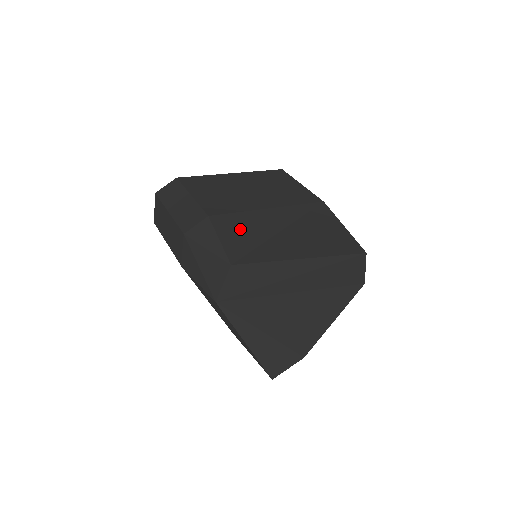
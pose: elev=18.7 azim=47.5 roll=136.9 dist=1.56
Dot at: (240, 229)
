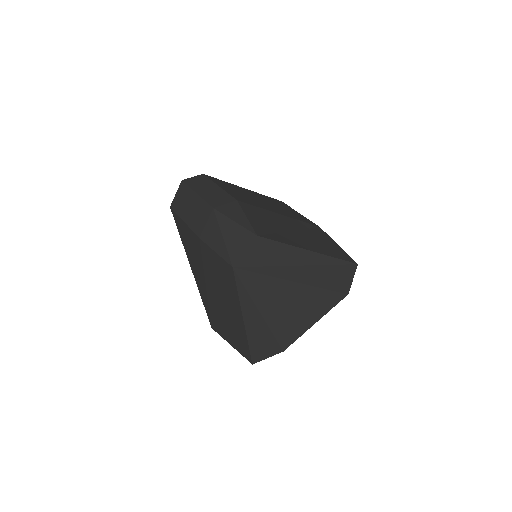
Dot at: (261, 217)
